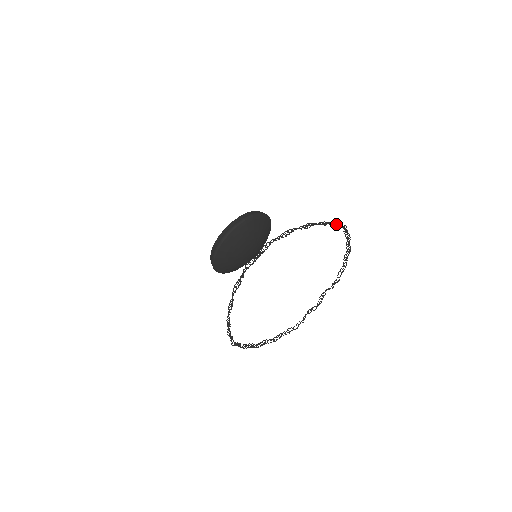
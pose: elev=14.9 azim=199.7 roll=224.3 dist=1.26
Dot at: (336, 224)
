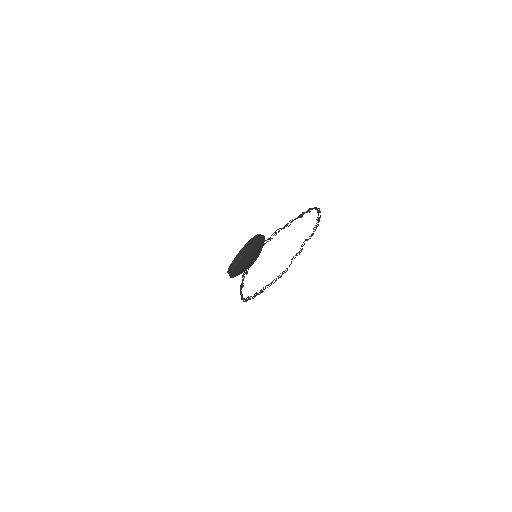
Dot at: (309, 211)
